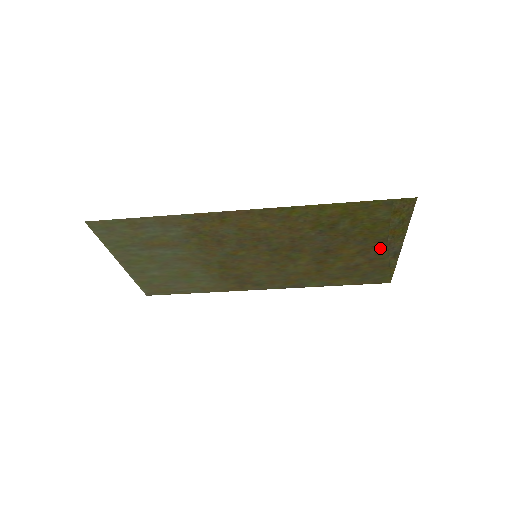
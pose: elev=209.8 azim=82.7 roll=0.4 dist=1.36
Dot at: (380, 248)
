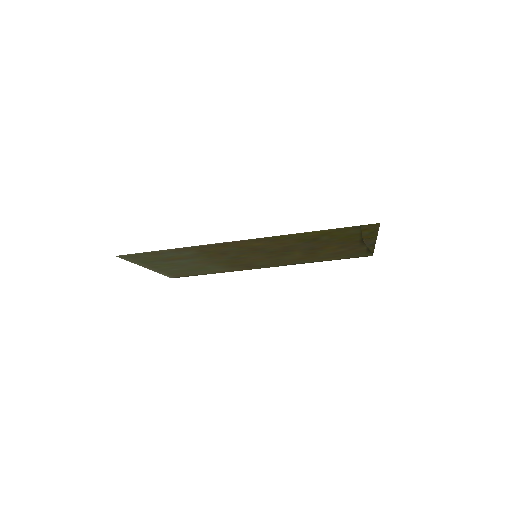
Dot at: (358, 244)
